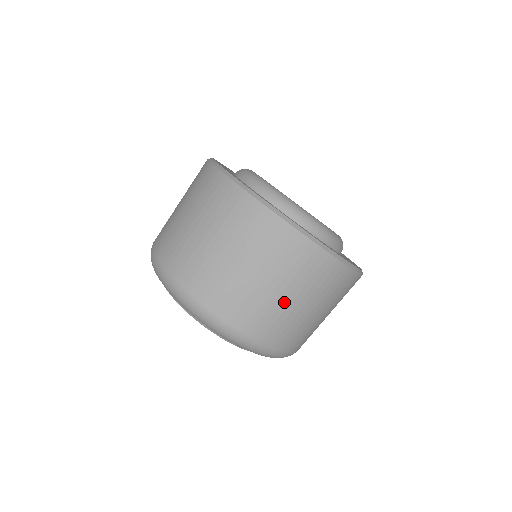
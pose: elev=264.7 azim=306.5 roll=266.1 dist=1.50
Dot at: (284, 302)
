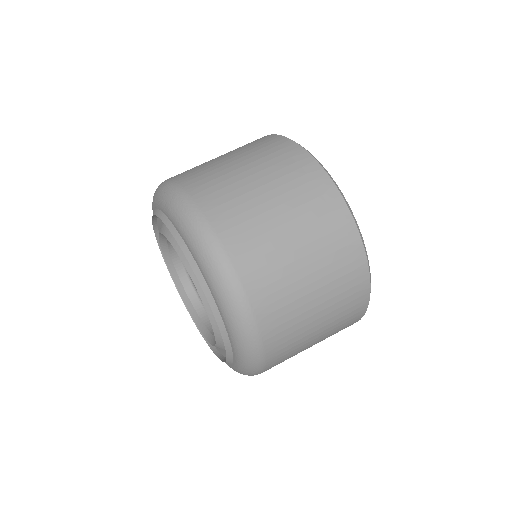
Dot at: (312, 333)
